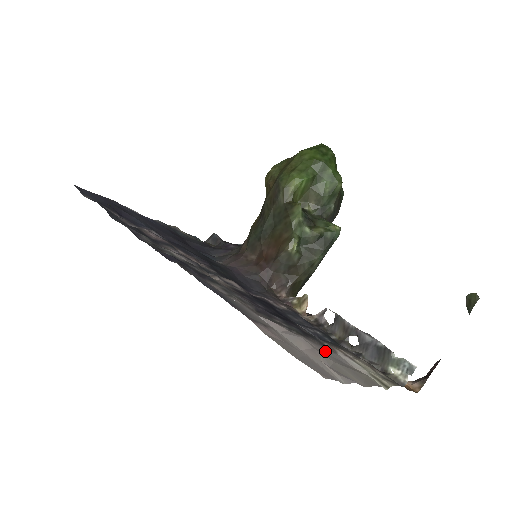
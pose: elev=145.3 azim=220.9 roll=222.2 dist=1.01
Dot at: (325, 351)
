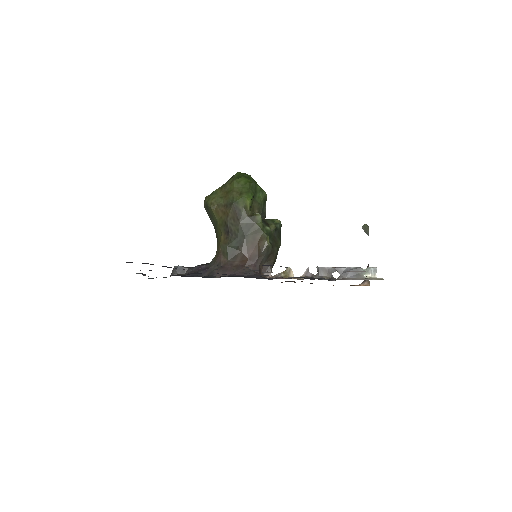
Dot at: occluded
